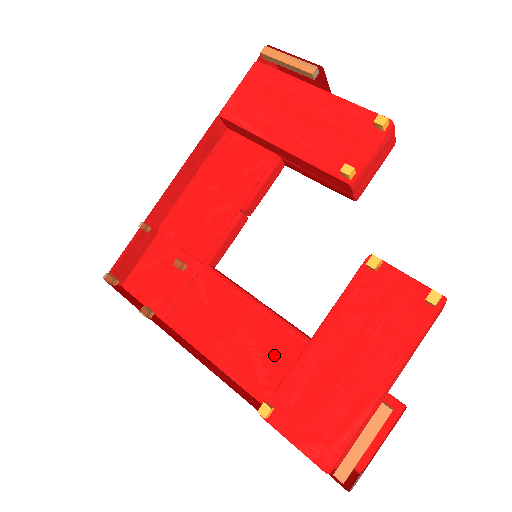
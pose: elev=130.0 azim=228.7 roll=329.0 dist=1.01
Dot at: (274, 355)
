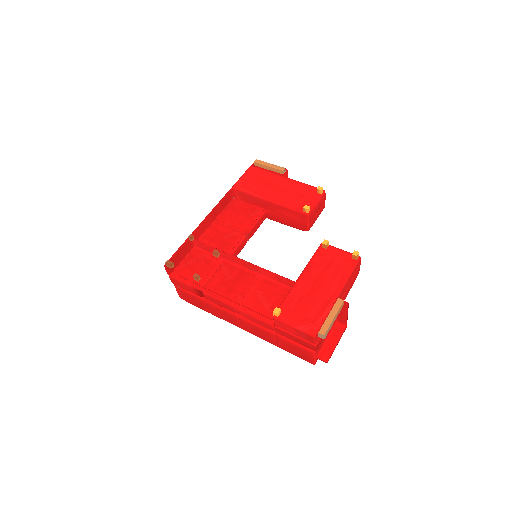
Dot at: (274, 297)
